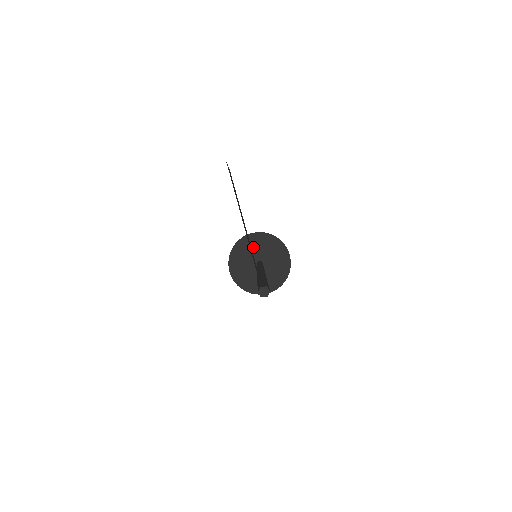
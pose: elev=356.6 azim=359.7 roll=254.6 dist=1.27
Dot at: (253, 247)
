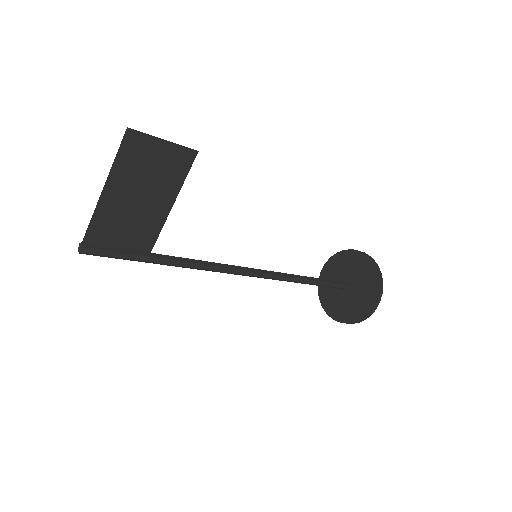
Dot at: (357, 268)
